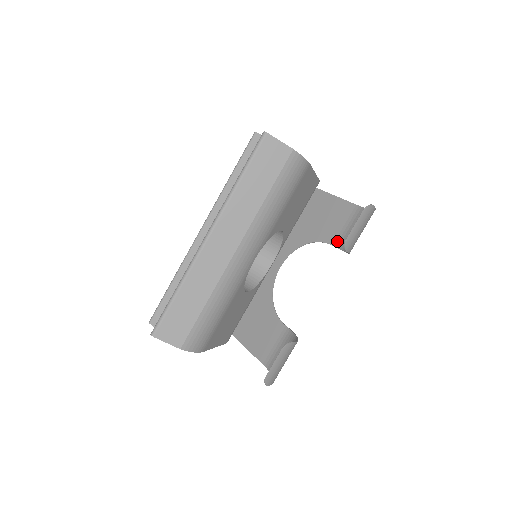
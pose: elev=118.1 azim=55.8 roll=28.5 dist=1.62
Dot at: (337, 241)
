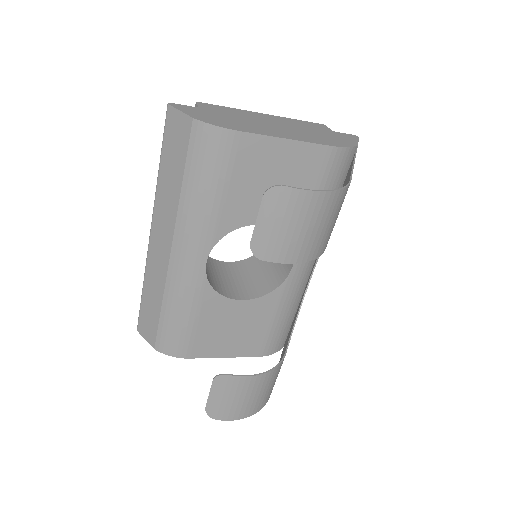
Dot at: occluded
